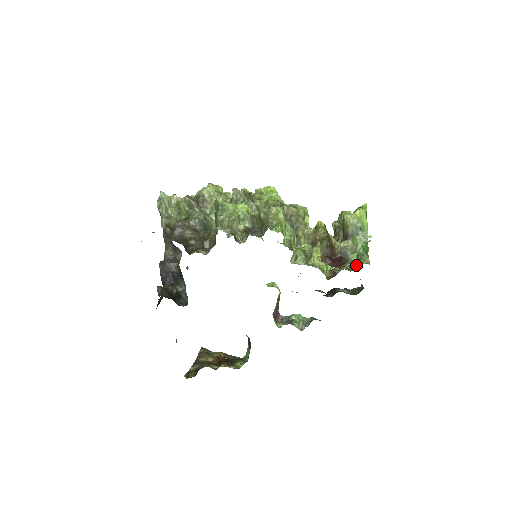
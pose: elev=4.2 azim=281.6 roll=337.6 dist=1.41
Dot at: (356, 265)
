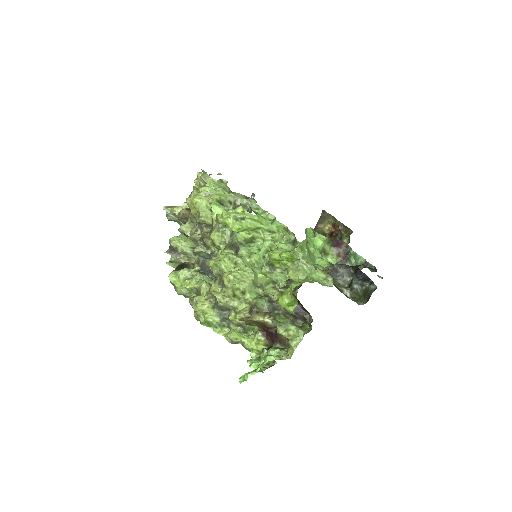
Dot at: occluded
